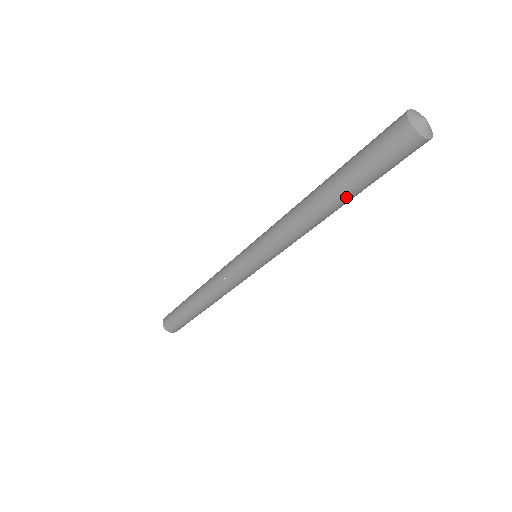
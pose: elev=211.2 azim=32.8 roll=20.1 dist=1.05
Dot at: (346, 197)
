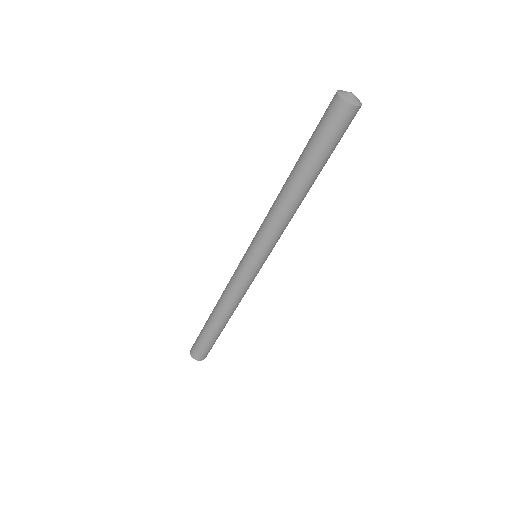
Dot at: (315, 174)
